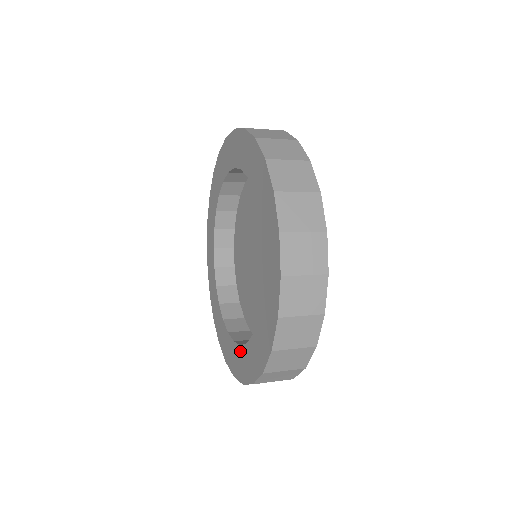
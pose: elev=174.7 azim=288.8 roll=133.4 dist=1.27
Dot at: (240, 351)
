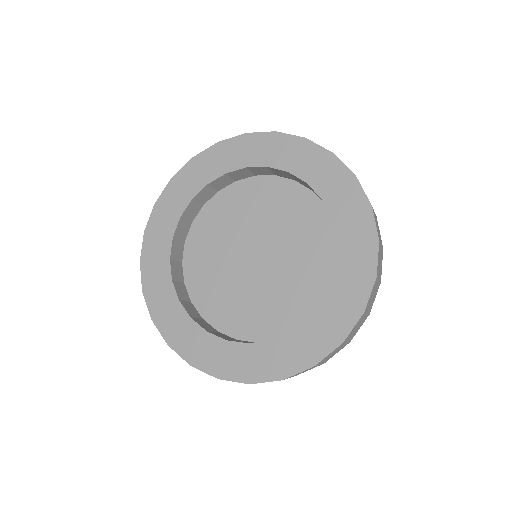
Dot at: (248, 349)
